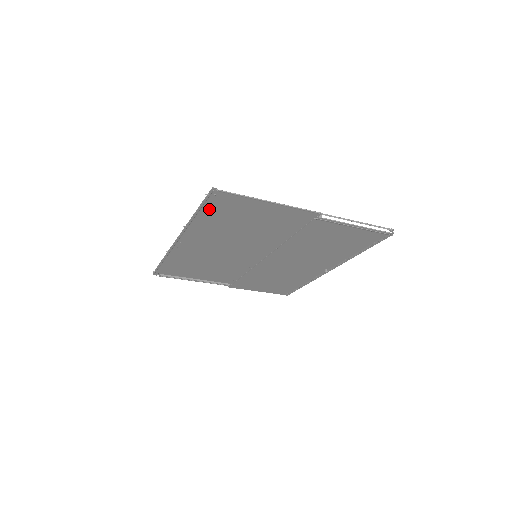
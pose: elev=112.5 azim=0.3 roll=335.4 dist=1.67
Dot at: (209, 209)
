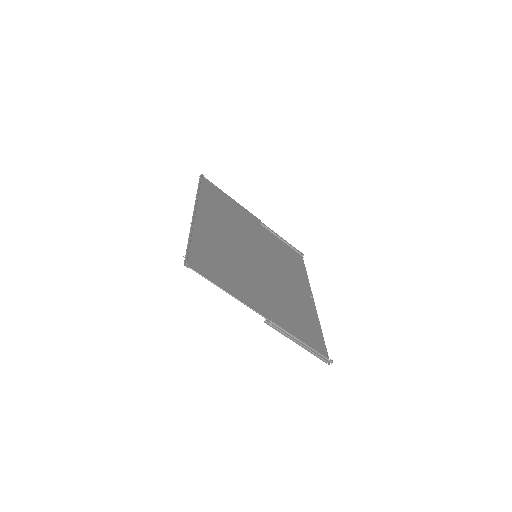
Dot at: (196, 250)
